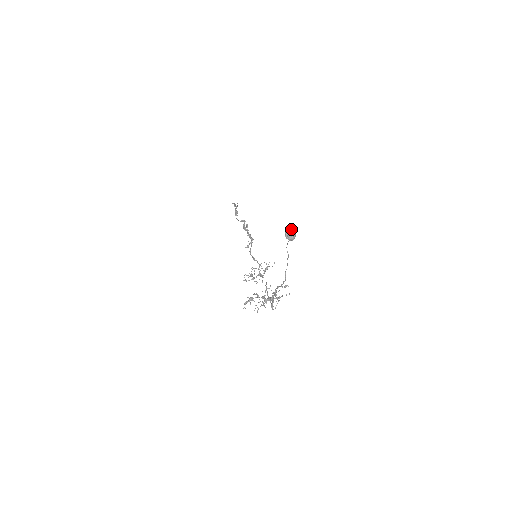
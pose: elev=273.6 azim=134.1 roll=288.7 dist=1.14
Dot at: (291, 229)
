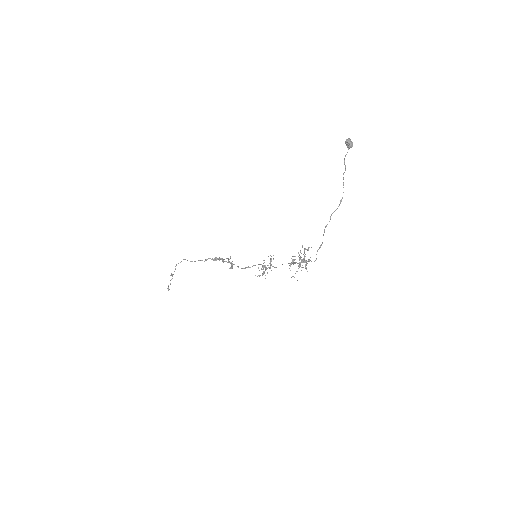
Dot at: (349, 139)
